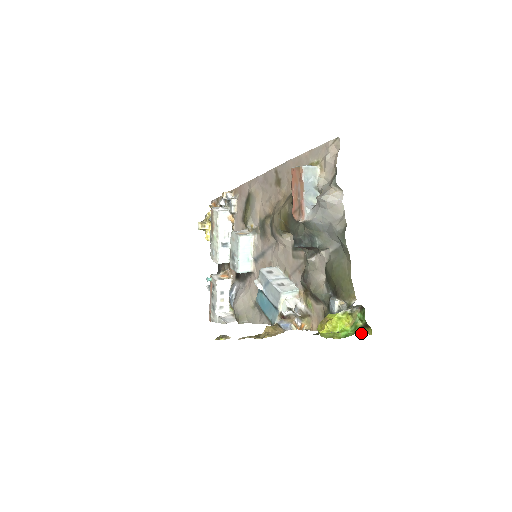
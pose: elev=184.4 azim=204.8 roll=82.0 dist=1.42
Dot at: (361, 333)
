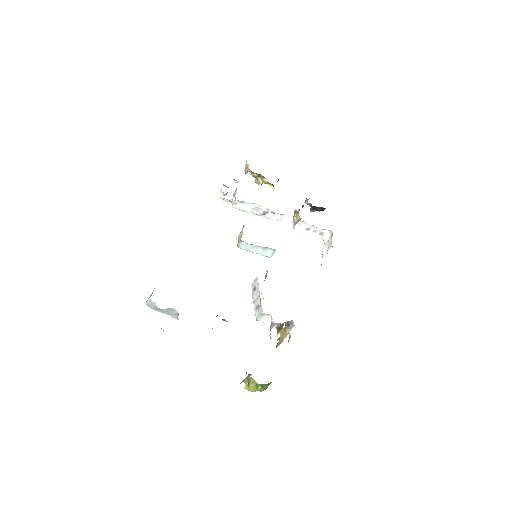
Dot at: occluded
